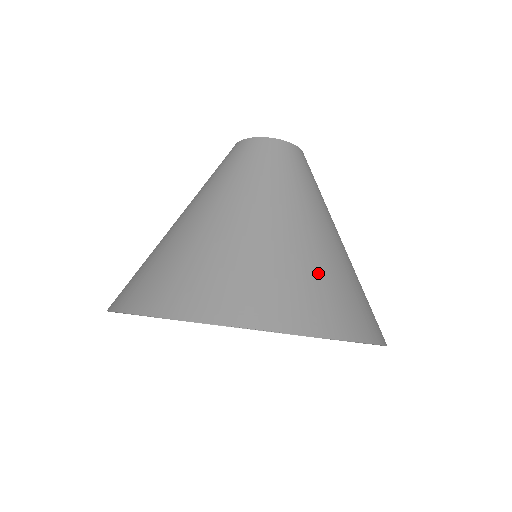
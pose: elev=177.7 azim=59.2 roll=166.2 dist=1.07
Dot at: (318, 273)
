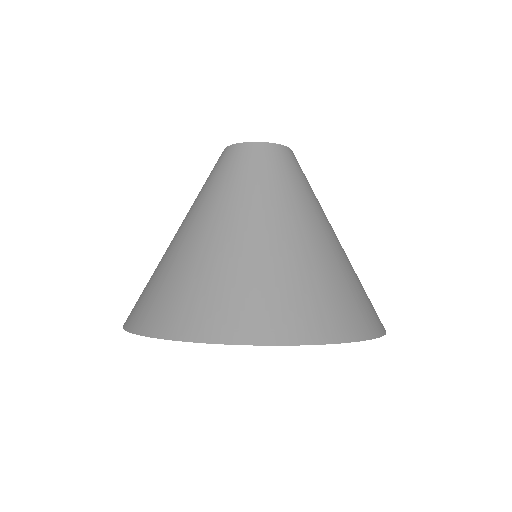
Dot at: (311, 280)
